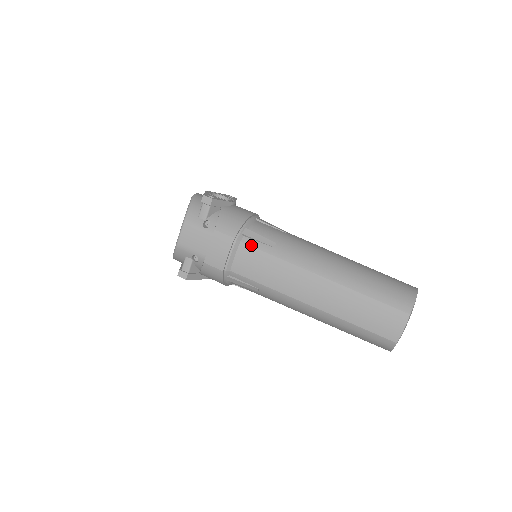
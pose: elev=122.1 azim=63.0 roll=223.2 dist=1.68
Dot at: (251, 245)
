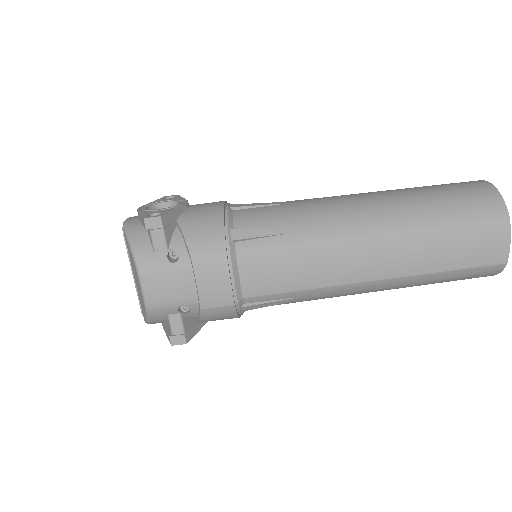
Dot at: (253, 249)
